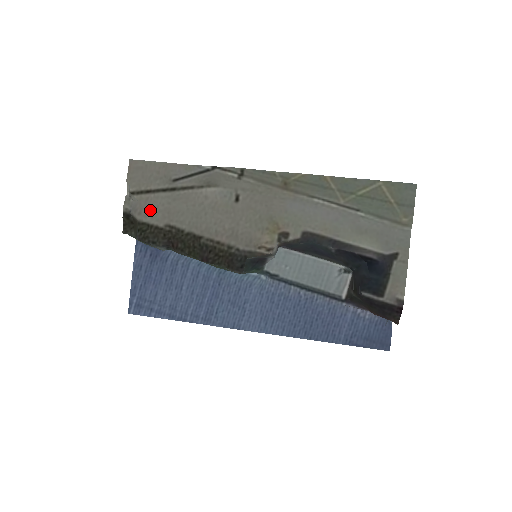
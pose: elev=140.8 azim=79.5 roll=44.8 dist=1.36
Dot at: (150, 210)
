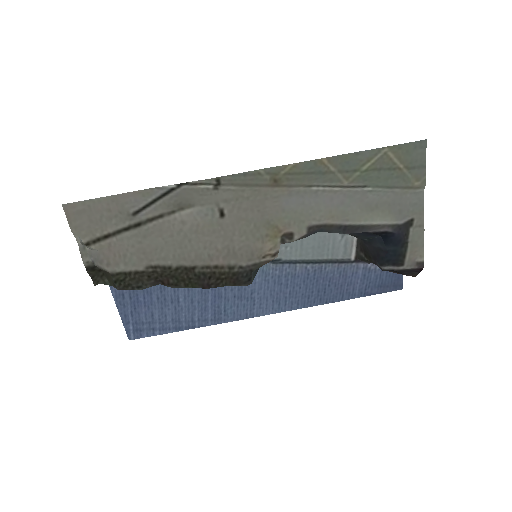
Dot at: (119, 256)
